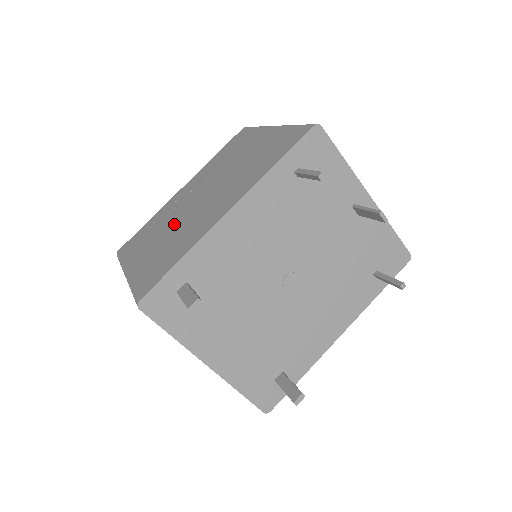
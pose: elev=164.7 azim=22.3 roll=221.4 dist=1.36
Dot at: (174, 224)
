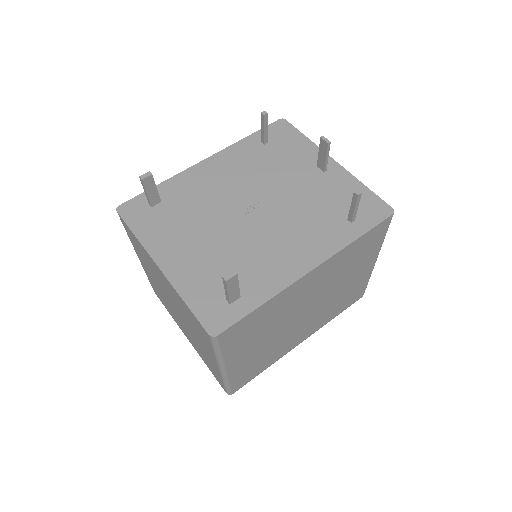
Dot at: occluded
